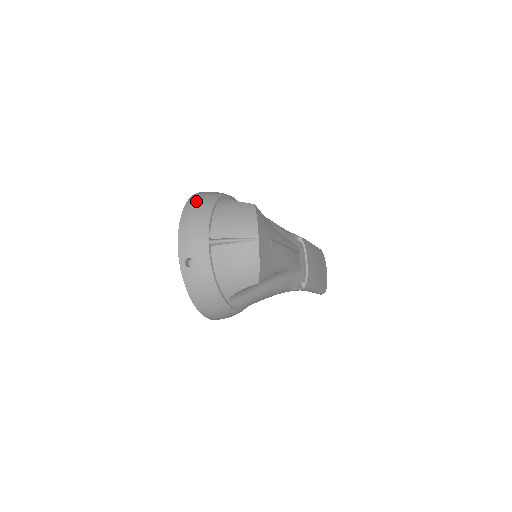
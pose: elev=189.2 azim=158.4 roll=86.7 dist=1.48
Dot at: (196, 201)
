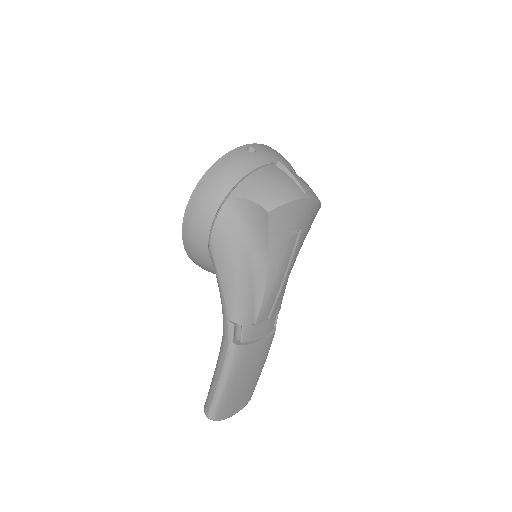
Dot at: occluded
